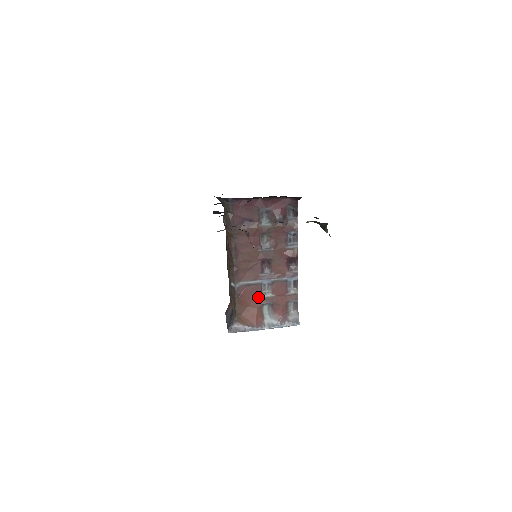
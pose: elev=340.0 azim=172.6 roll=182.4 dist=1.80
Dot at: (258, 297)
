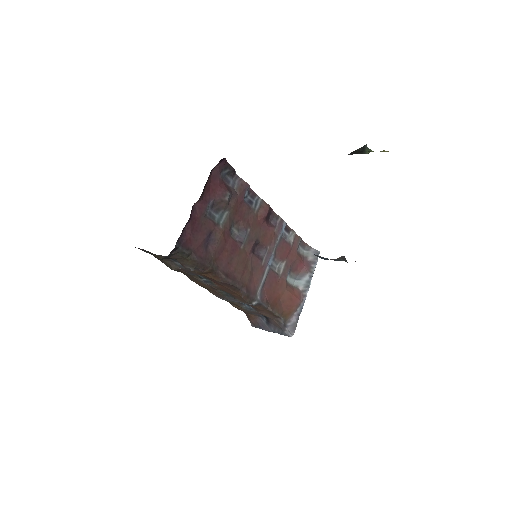
Dot at: (278, 281)
